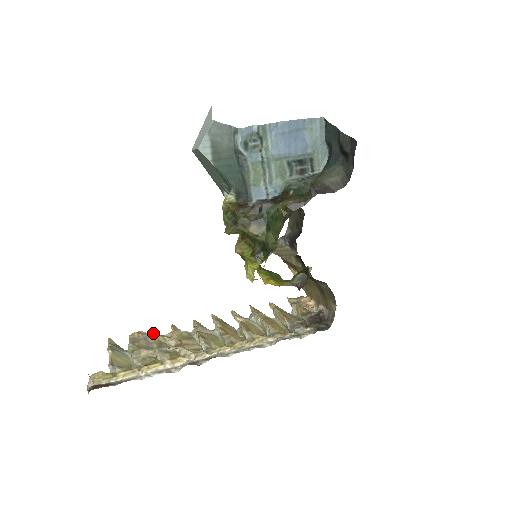
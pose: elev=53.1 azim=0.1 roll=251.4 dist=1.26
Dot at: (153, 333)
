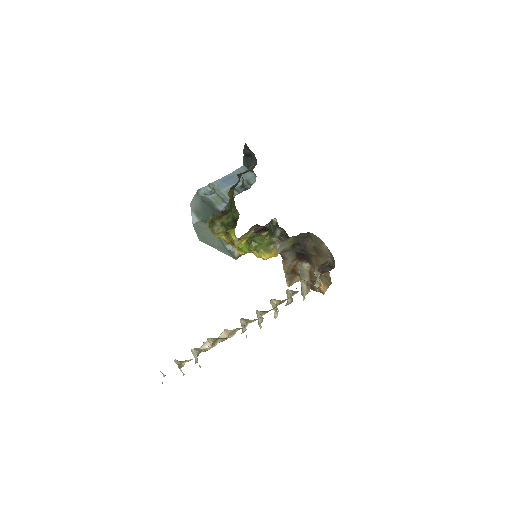
Dot at: occluded
